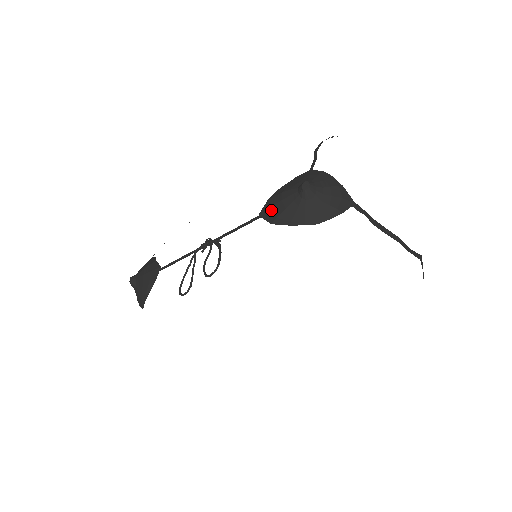
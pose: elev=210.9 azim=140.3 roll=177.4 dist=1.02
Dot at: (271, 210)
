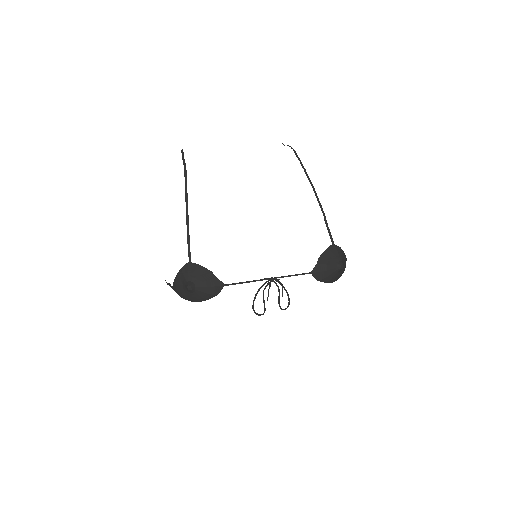
Dot at: (320, 274)
